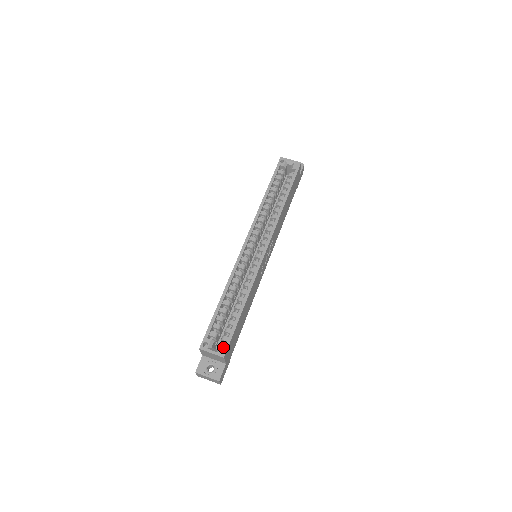
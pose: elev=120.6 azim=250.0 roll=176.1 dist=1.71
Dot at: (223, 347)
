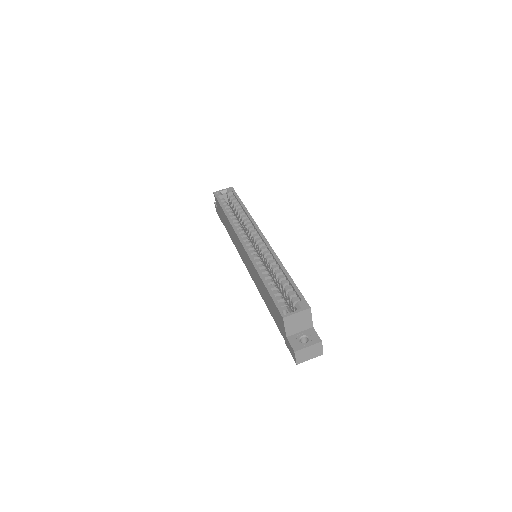
Dot at: (301, 303)
